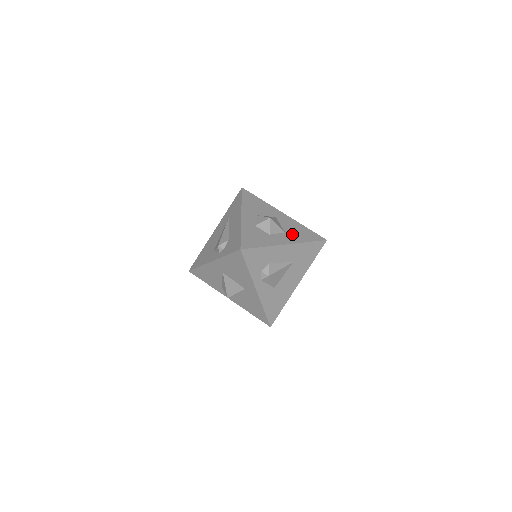
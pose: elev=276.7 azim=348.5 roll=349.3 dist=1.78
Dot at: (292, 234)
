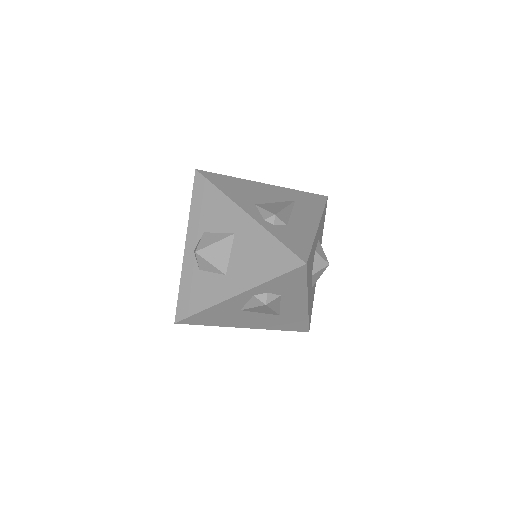
Dot at: occluded
